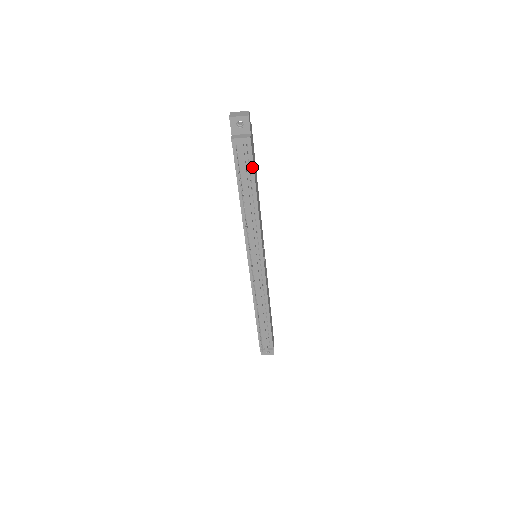
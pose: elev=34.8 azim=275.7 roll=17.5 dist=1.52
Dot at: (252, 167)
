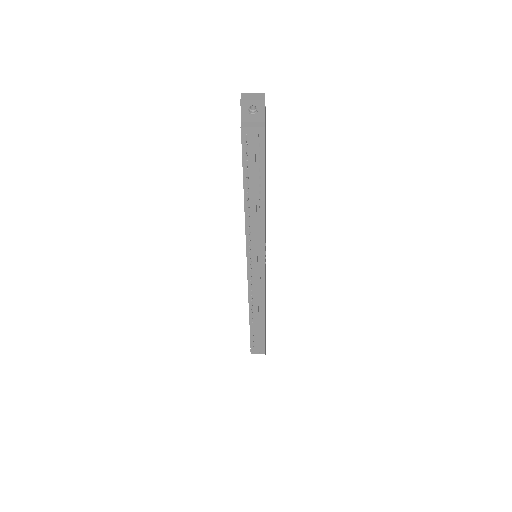
Dot at: (263, 162)
